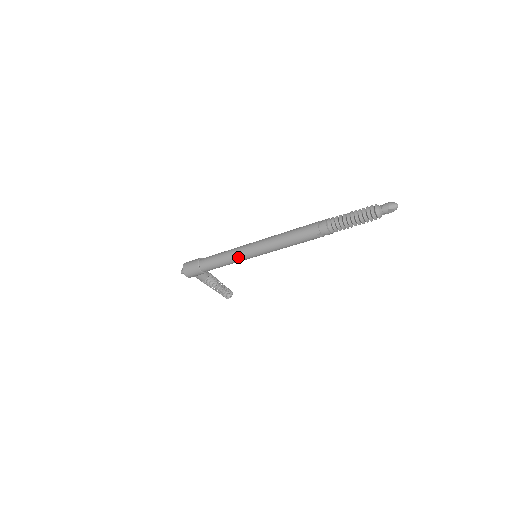
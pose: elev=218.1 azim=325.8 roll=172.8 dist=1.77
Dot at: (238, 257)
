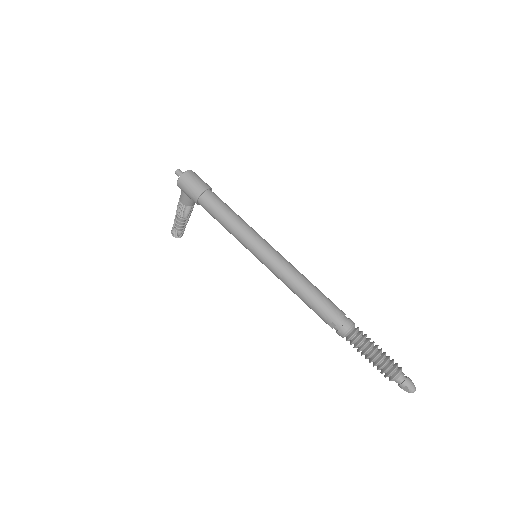
Dot at: (246, 239)
